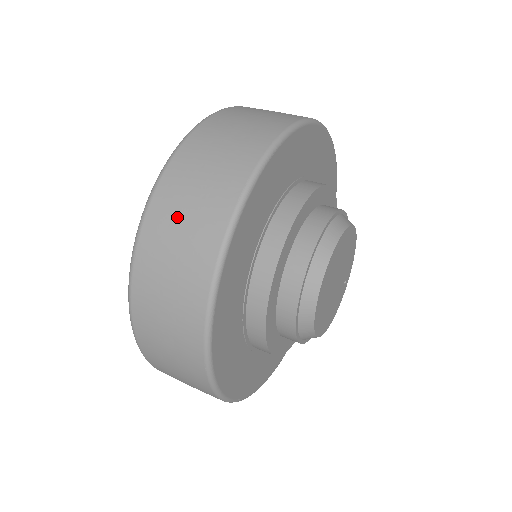
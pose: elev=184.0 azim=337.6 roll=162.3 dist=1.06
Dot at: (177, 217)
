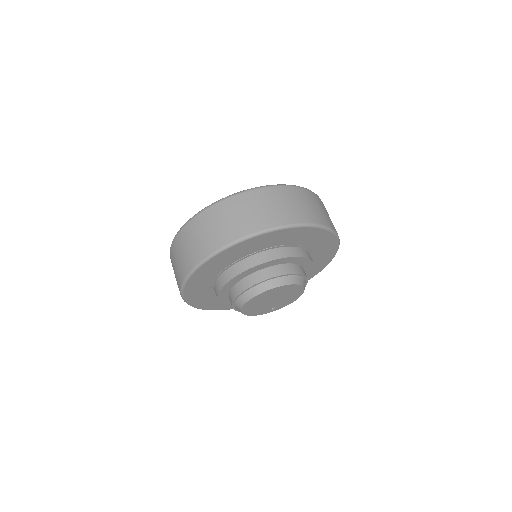
Dot at: (260, 205)
